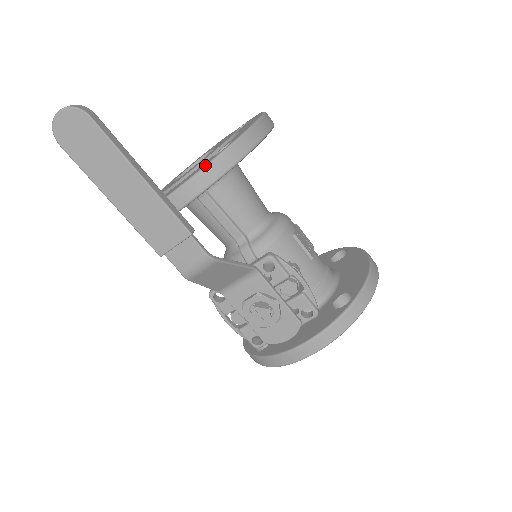
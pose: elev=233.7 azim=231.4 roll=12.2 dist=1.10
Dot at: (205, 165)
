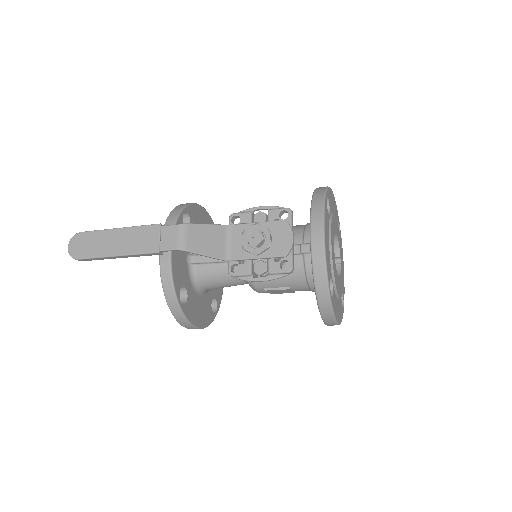
Dot at: (164, 225)
